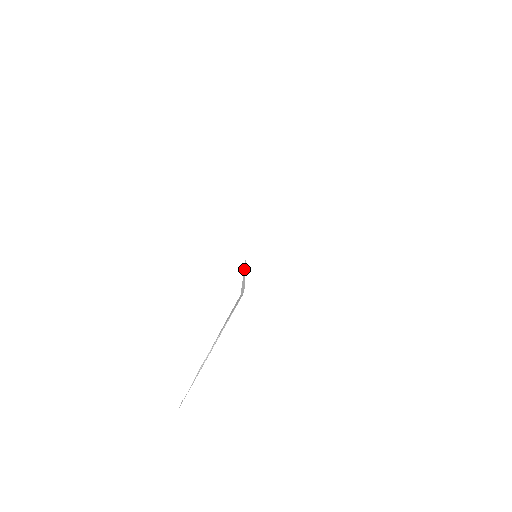
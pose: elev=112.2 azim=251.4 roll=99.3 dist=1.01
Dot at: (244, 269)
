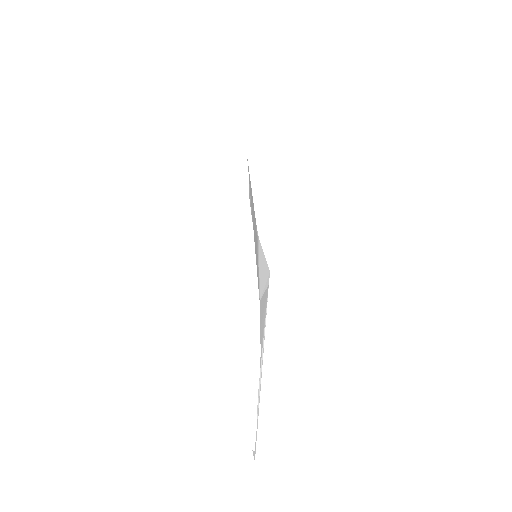
Dot at: (260, 257)
